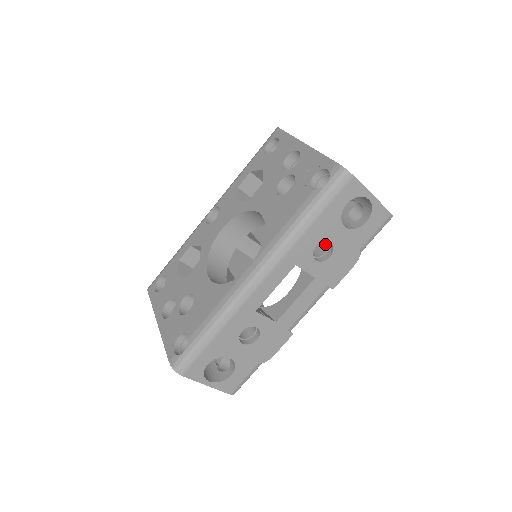
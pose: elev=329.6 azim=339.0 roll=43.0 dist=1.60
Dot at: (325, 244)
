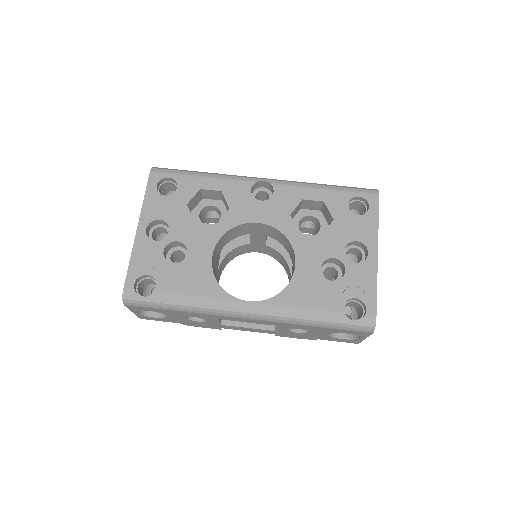
Dot at: occluded
